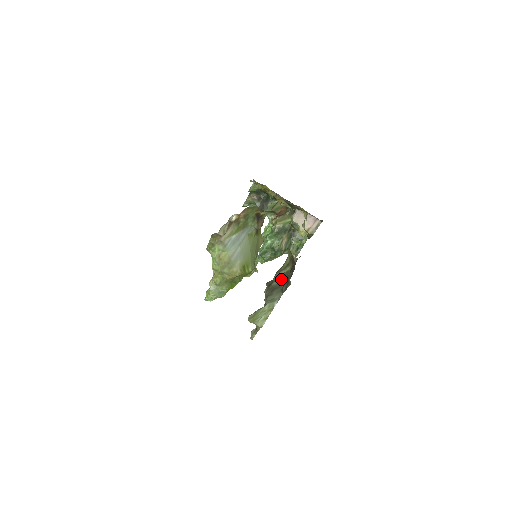
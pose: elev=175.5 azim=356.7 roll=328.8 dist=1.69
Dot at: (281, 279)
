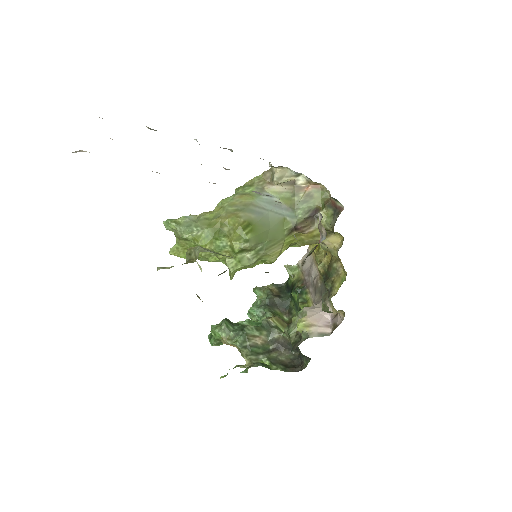
Dot at: (266, 272)
